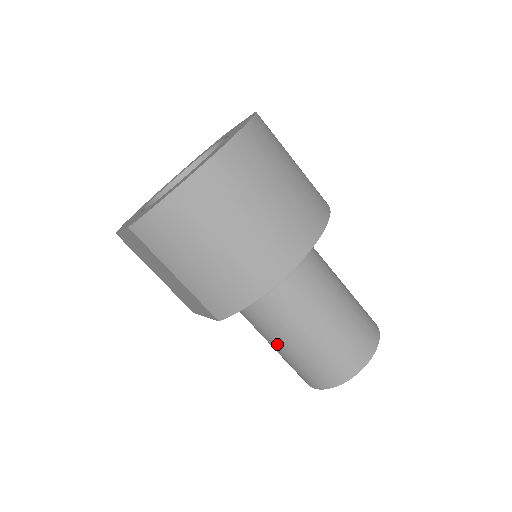
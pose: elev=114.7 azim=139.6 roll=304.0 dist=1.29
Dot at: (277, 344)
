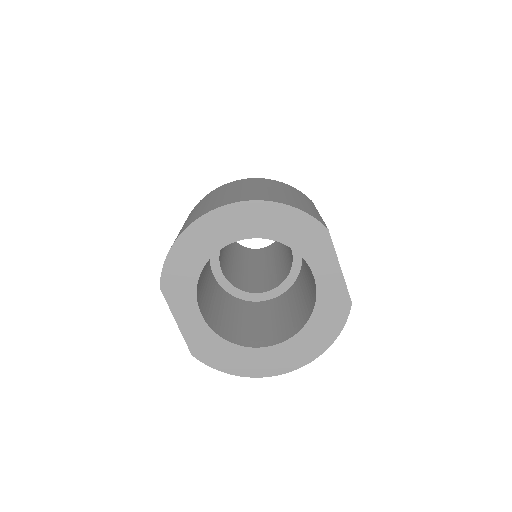
Dot at: occluded
